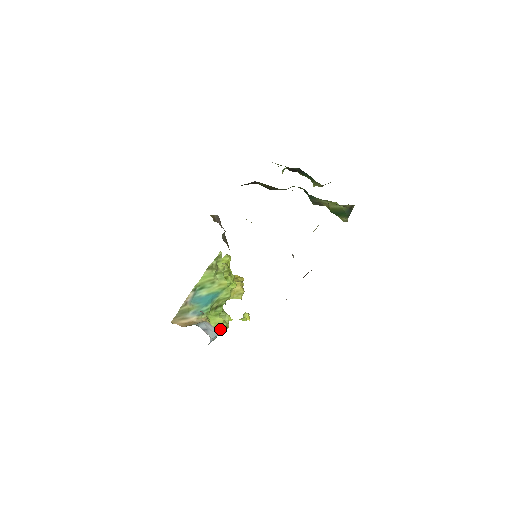
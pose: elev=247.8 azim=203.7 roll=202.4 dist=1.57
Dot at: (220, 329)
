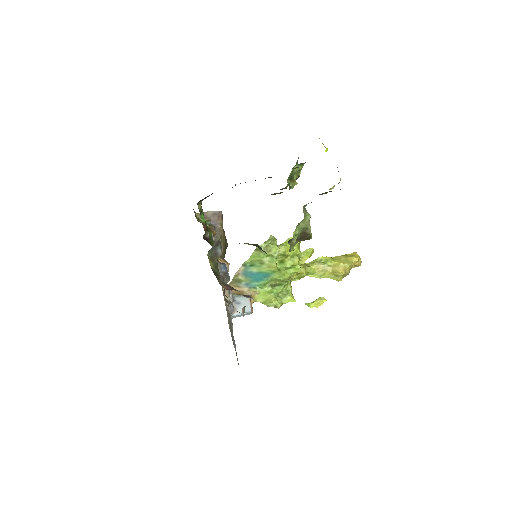
Dot at: (268, 306)
